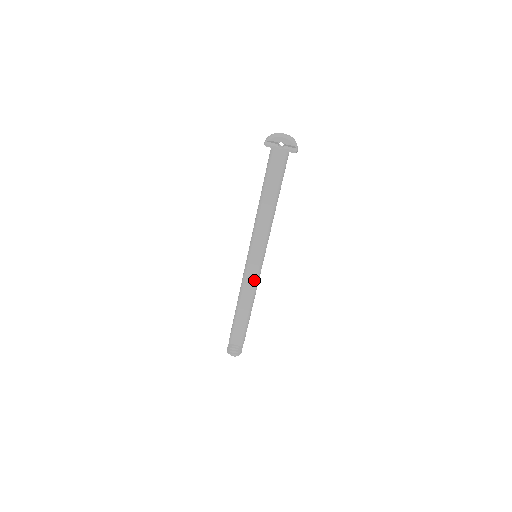
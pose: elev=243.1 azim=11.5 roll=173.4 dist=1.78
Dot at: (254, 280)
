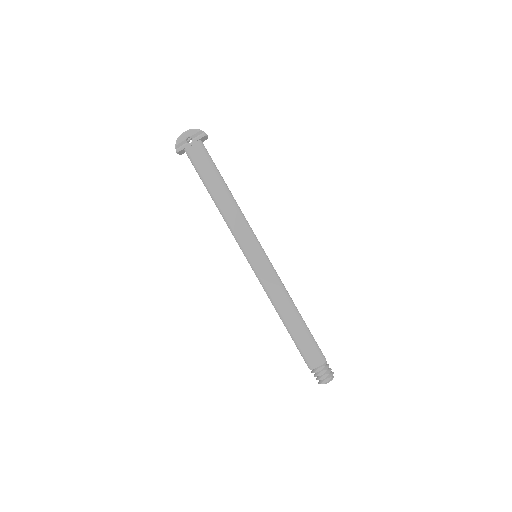
Dot at: (273, 279)
